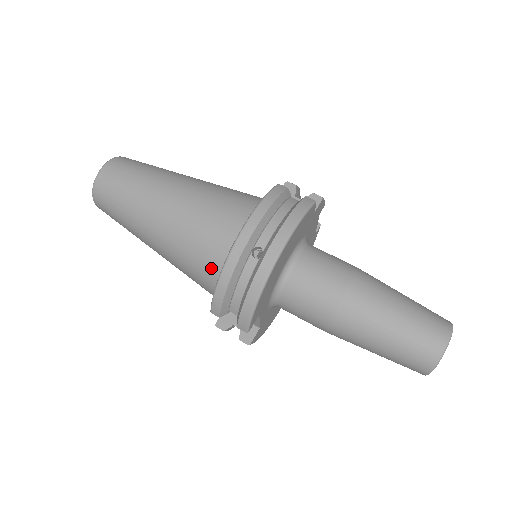
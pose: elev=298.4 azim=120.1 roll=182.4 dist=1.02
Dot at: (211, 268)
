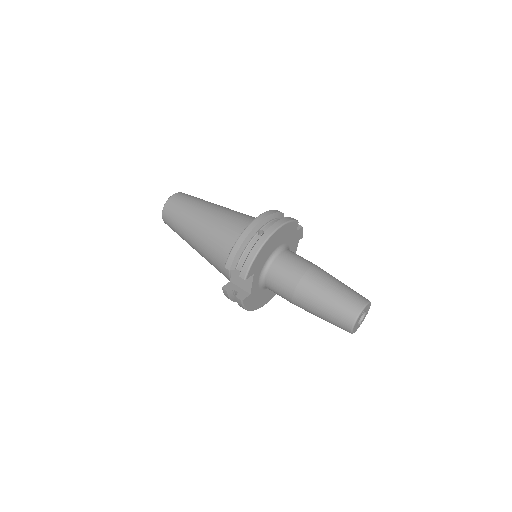
Dot at: (230, 245)
